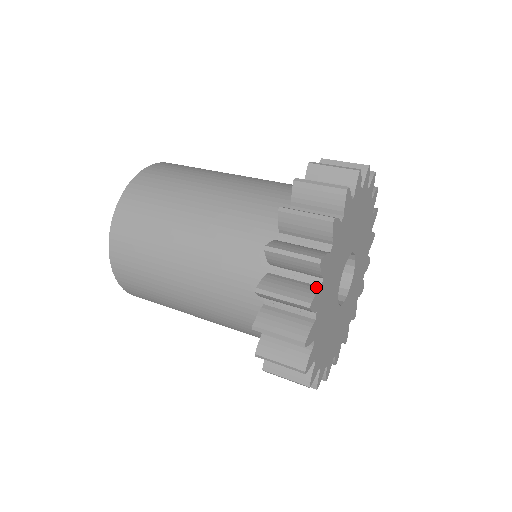
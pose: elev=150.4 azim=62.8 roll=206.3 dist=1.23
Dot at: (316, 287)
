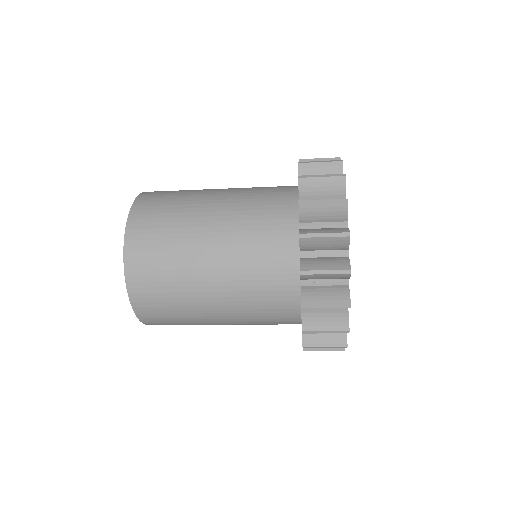
Dot at: occluded
